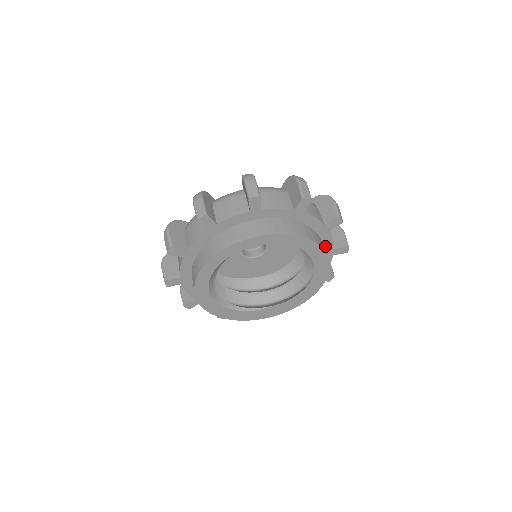
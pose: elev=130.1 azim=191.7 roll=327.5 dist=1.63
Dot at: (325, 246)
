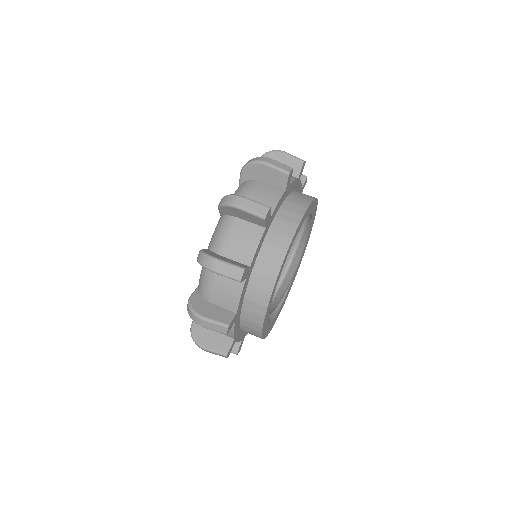
Dot at: occluded
